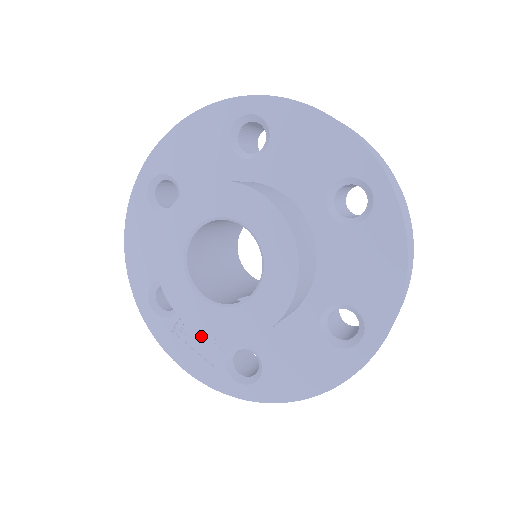
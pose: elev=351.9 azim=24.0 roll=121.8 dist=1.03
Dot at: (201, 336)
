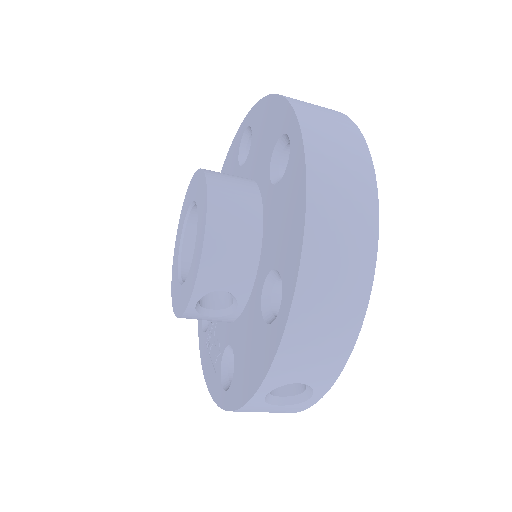
Dot at: (215, 344)
